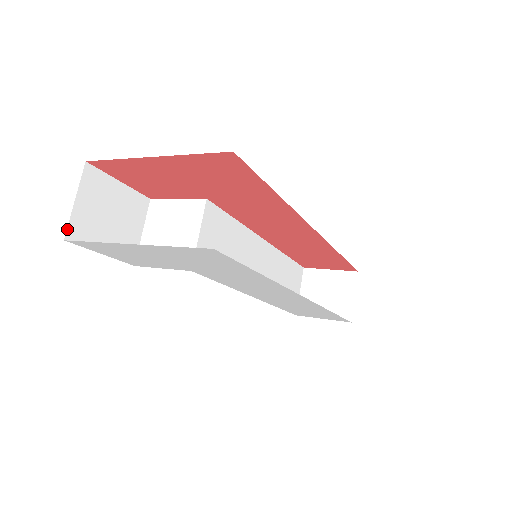
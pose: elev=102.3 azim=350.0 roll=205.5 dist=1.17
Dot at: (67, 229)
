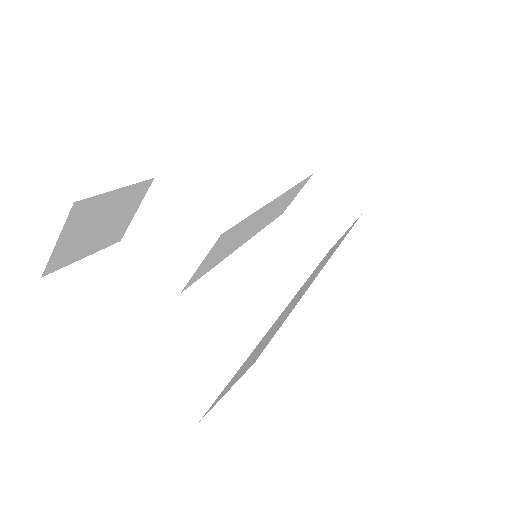
Dot at: (45, 268)
